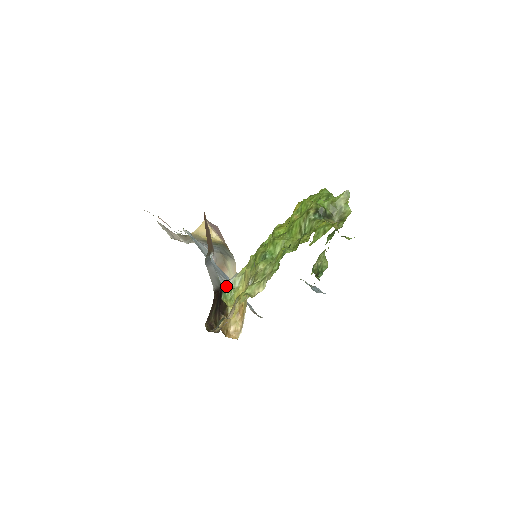
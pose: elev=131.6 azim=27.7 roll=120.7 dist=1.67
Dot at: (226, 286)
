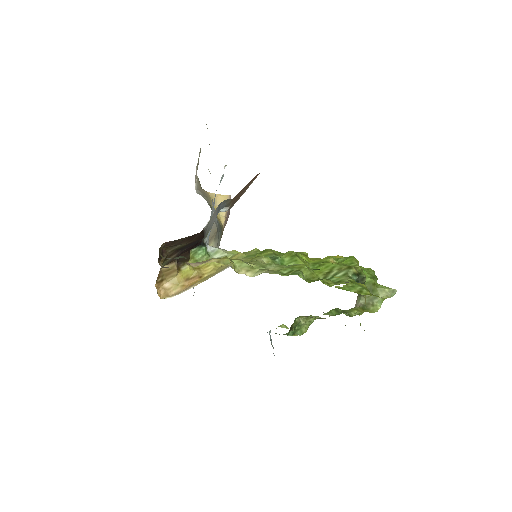
Dot at: (206, 246)
